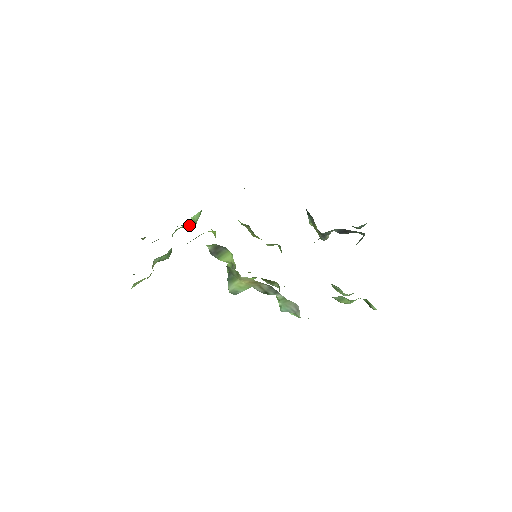
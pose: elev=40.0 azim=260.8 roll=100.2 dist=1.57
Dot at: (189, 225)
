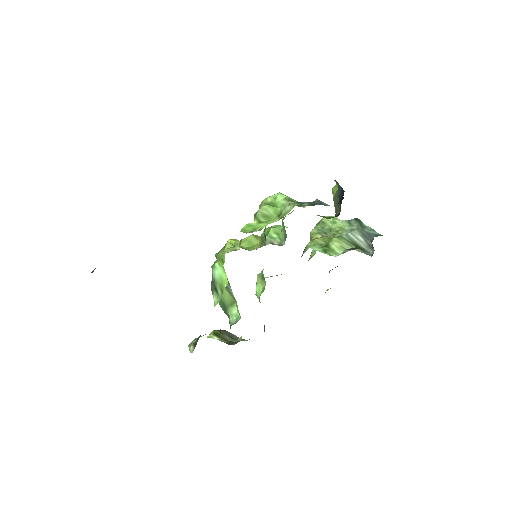
Dot at: occluded
